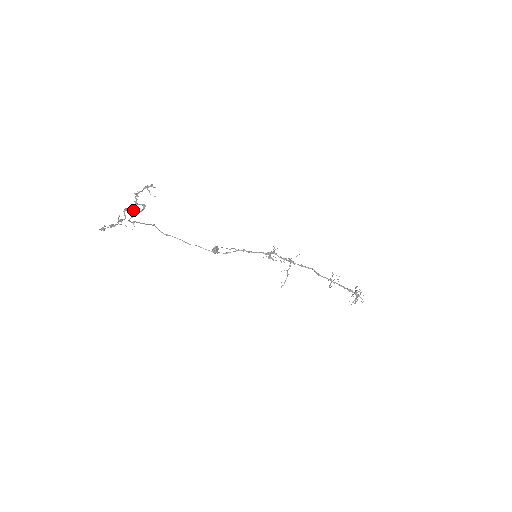
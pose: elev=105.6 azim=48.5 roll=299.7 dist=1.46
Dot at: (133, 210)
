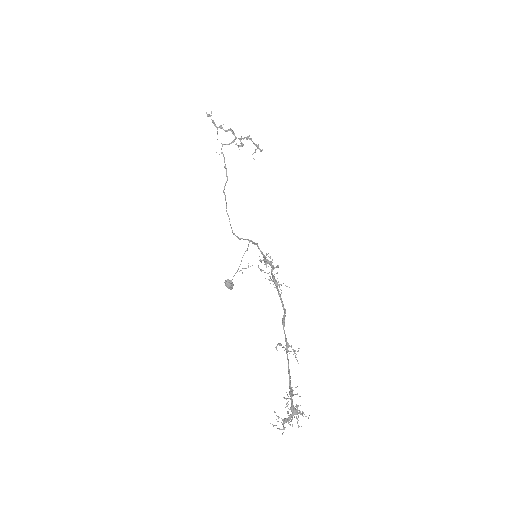
Dot at: (234, 141)
